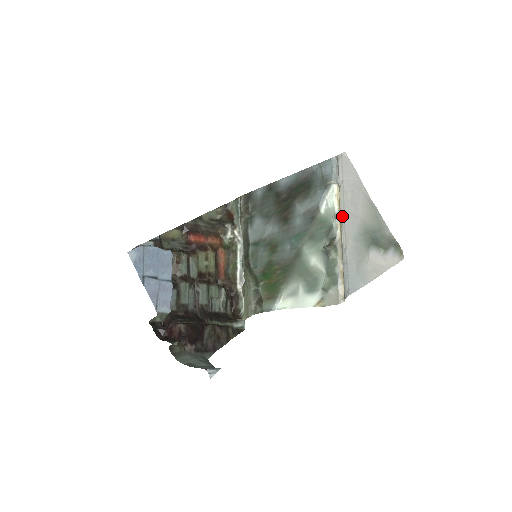
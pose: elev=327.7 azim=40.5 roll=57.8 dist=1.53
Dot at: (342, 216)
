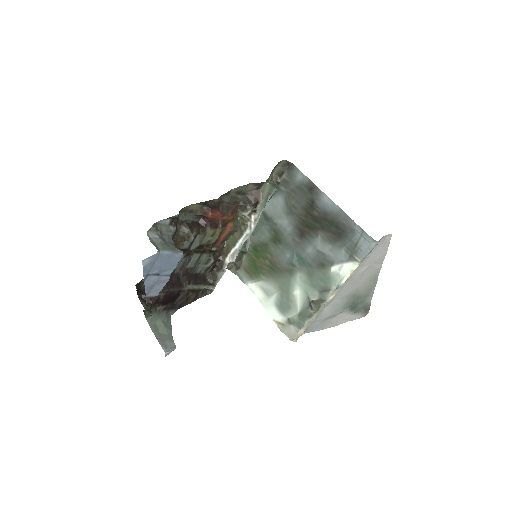
Dot at: (344, 283)
